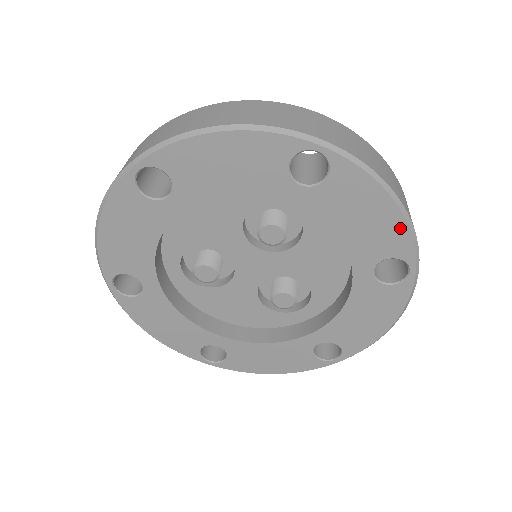
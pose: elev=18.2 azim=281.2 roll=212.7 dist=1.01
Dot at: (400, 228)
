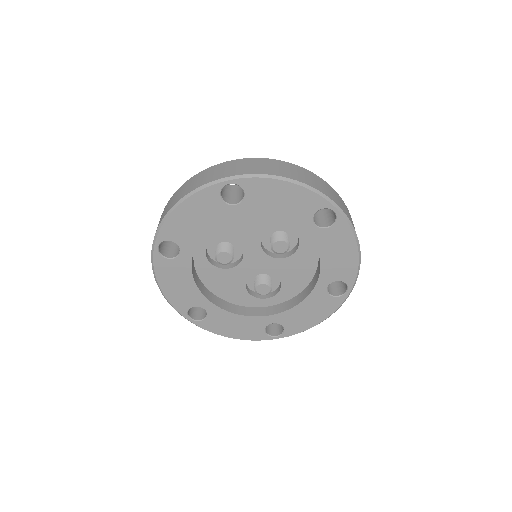
Dot at: (354, 266)
